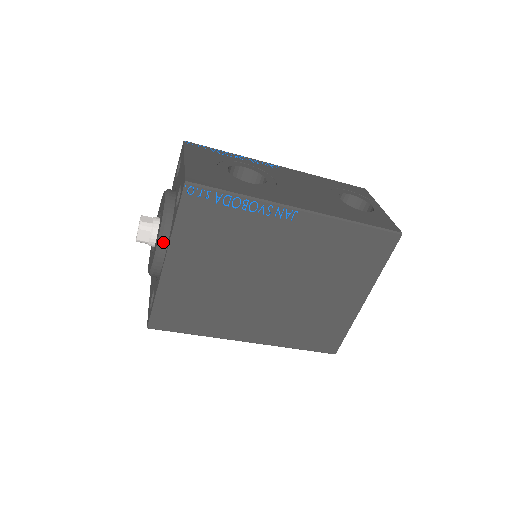
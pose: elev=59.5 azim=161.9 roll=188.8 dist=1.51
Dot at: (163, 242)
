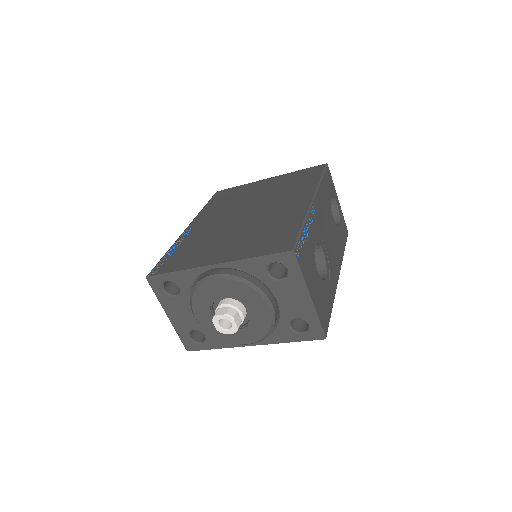
Dot at: (260, 340)
